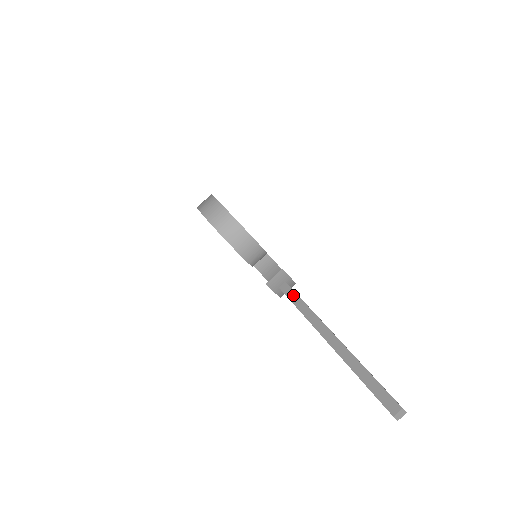
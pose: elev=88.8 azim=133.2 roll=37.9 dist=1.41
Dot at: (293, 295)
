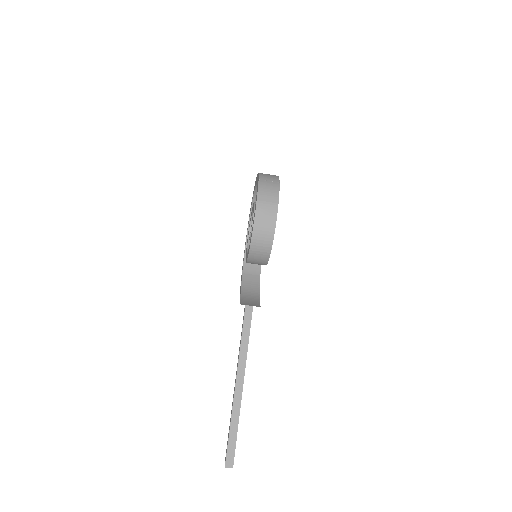
Dot at: (248, 324)
